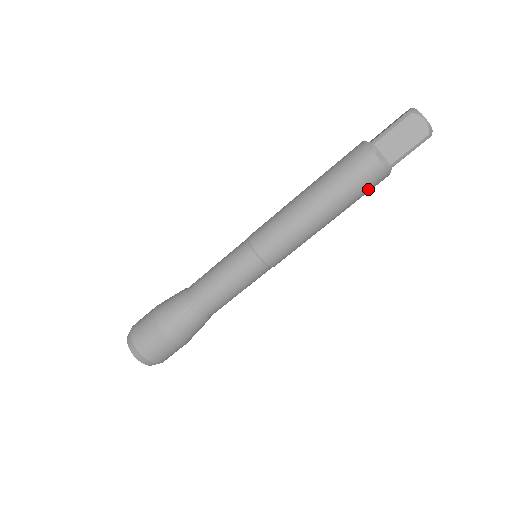
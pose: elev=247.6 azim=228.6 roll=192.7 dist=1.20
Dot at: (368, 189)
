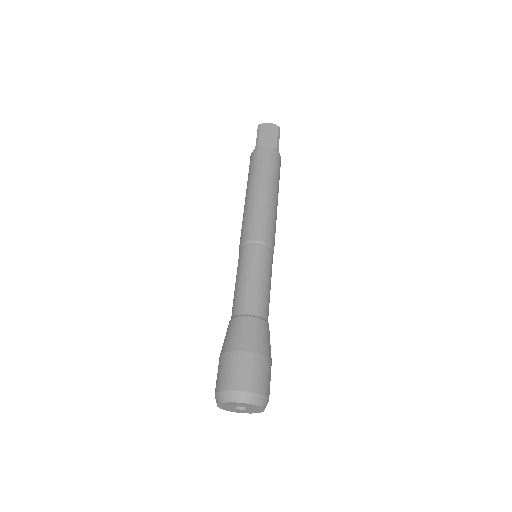
Dot at: (278, 168)
